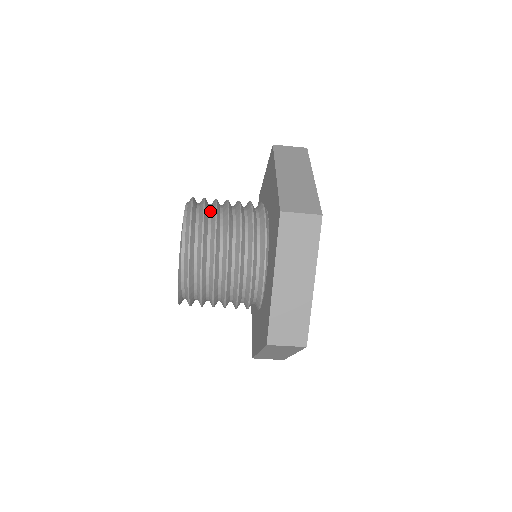
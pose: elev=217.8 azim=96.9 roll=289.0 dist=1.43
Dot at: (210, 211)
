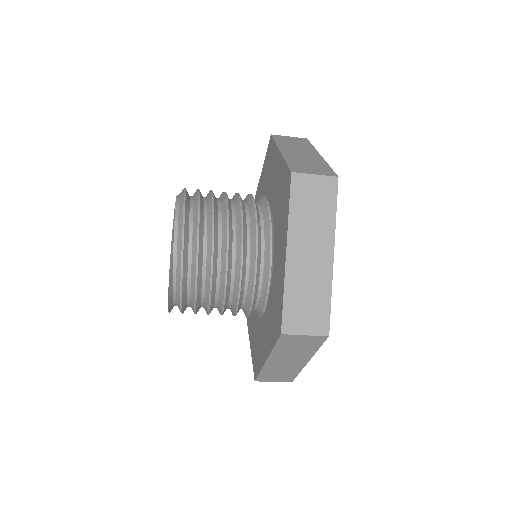
Dot at: (205, 199)
